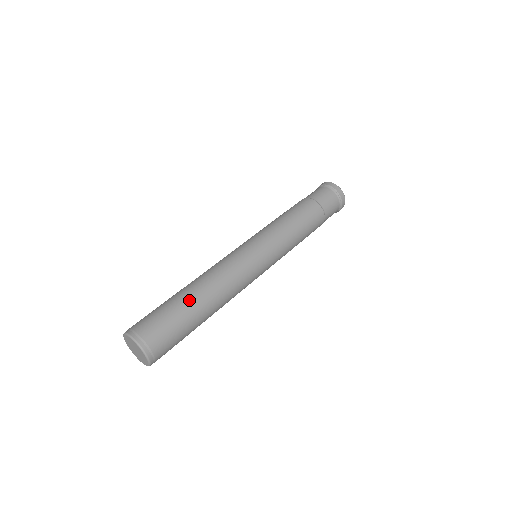
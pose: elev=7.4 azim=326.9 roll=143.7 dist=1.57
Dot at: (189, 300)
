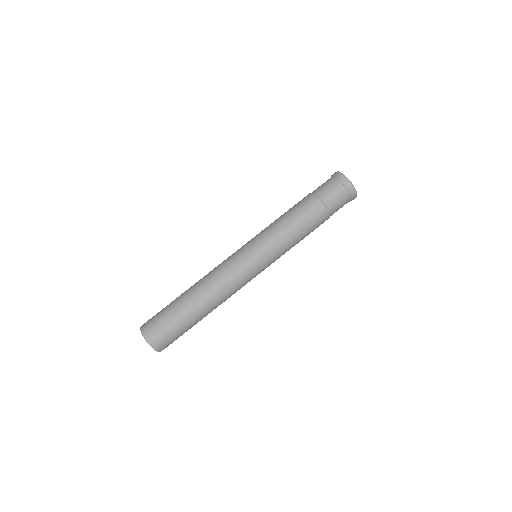
Dot at: (191, 310)
